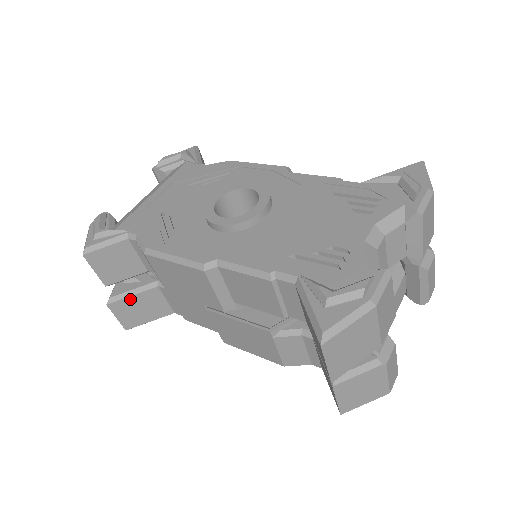
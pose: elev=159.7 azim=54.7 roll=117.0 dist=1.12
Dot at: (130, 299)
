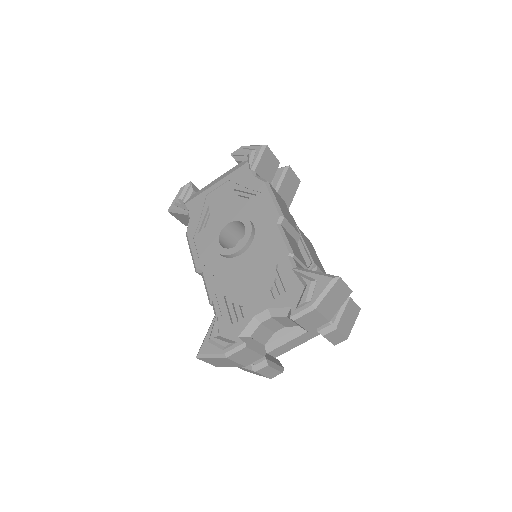
Dot at: occluded
